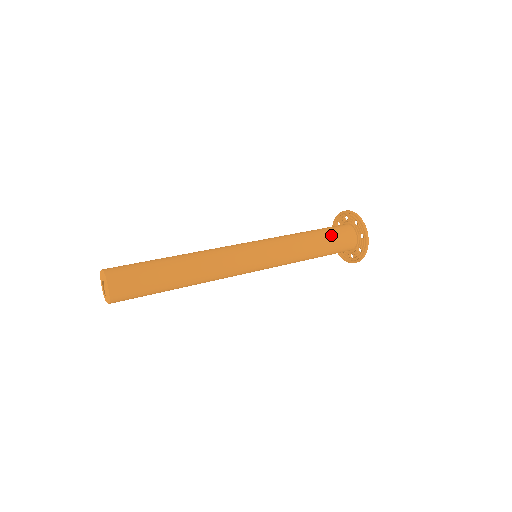
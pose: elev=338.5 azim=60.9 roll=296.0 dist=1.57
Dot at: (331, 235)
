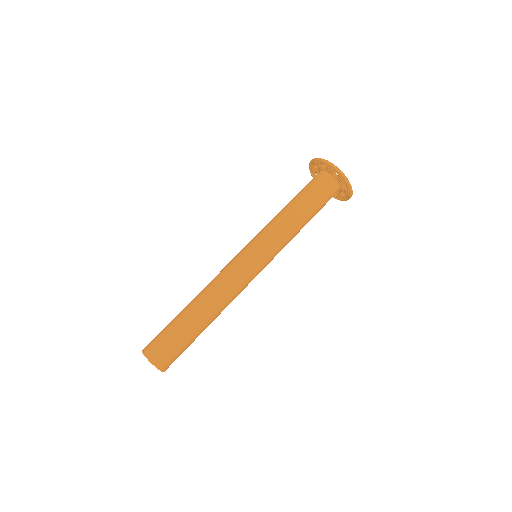
Dot at: (308, 193)
